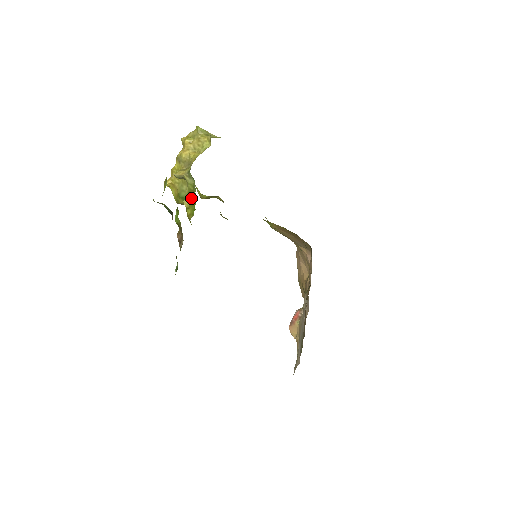
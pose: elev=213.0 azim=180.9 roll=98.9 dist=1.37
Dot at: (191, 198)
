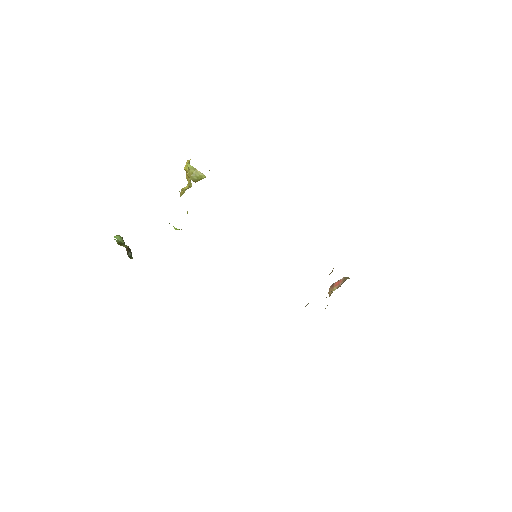
Dot at: occluded
